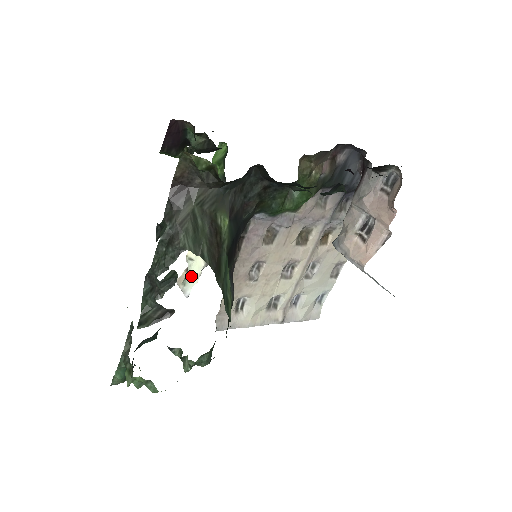
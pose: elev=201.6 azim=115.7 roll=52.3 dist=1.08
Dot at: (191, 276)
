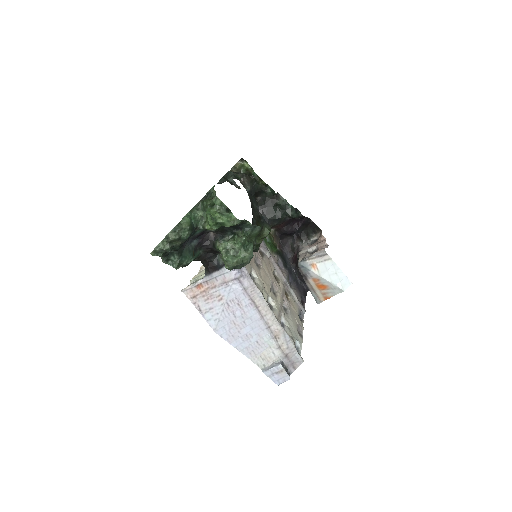
Dot at: (202, 276)
